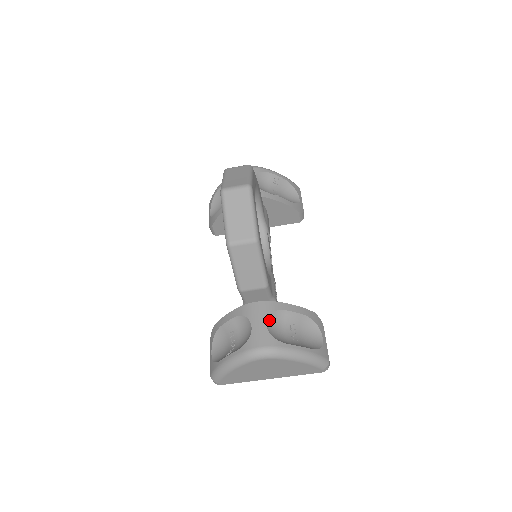
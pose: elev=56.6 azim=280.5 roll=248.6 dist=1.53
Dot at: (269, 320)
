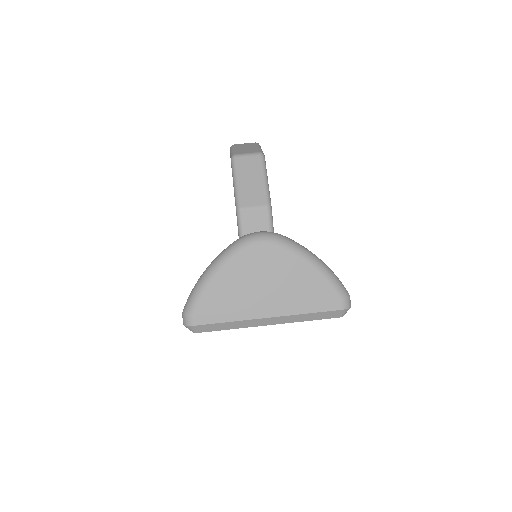
Dot at: occluded
